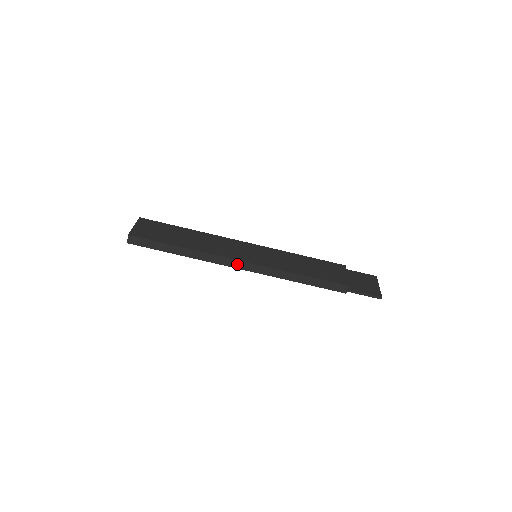
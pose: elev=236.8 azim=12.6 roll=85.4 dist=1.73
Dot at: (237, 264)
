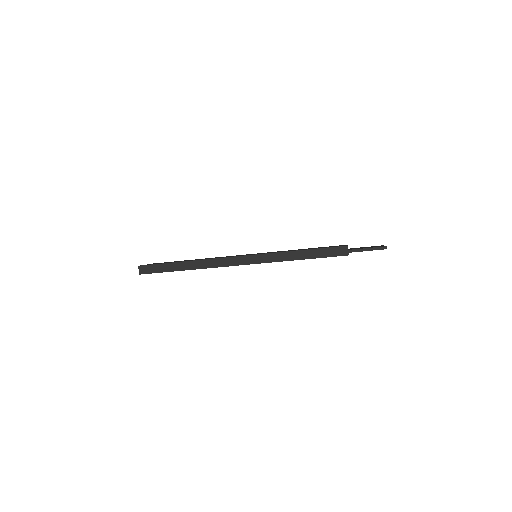
Dot at: (236, 261)
